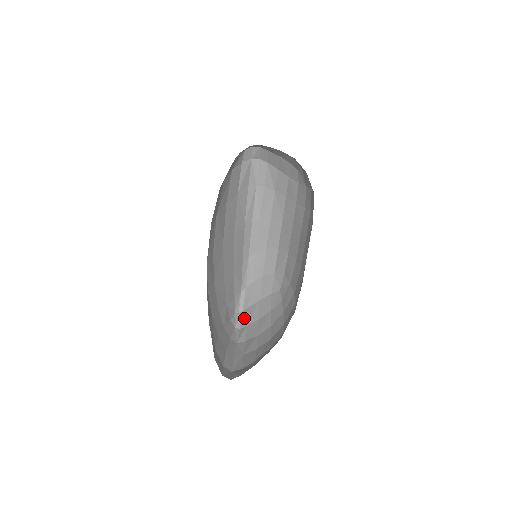
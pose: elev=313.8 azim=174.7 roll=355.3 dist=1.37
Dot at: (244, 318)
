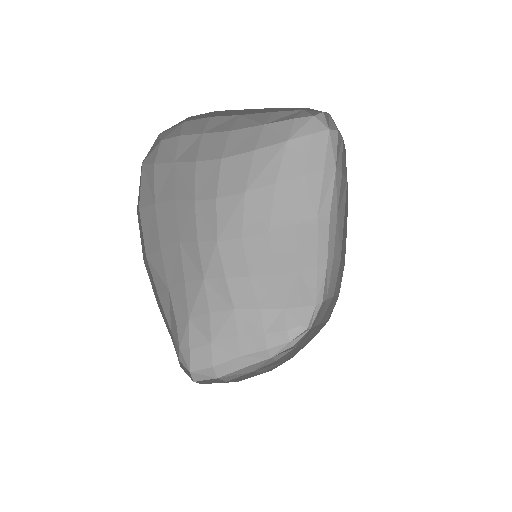
Dot at: (304, 337)
